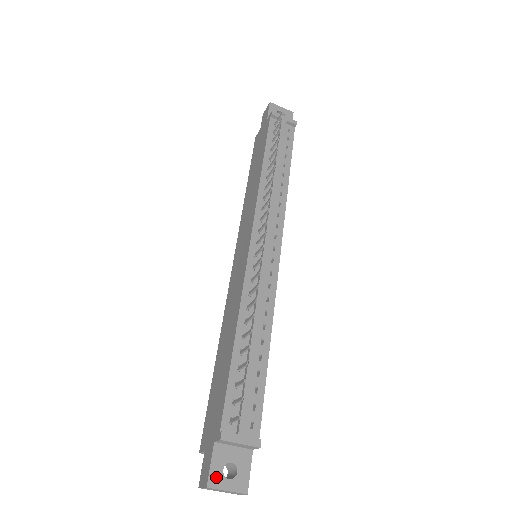
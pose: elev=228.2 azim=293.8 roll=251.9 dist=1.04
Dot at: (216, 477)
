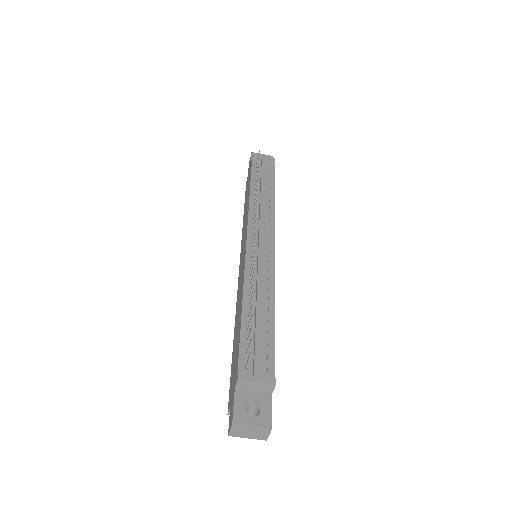
Dot at: (240, 415)
